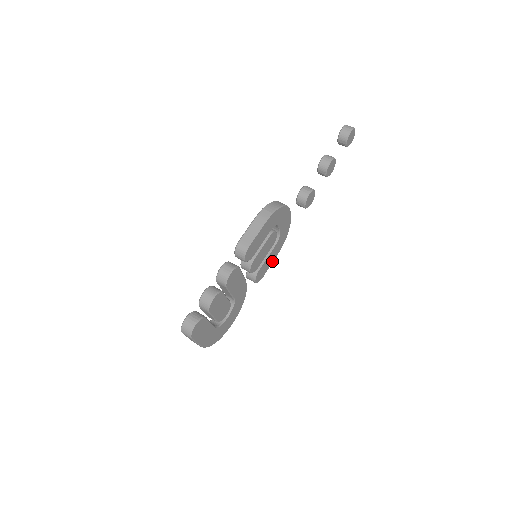
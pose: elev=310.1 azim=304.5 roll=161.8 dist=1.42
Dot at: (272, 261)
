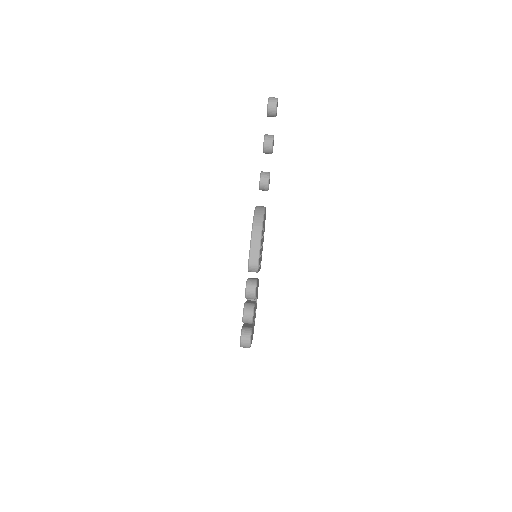
Dot at: occluded
